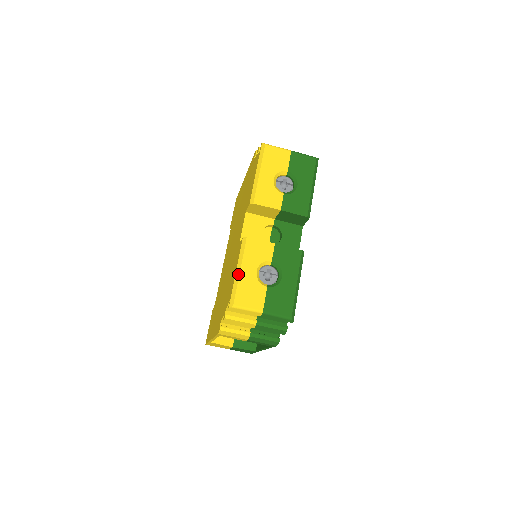
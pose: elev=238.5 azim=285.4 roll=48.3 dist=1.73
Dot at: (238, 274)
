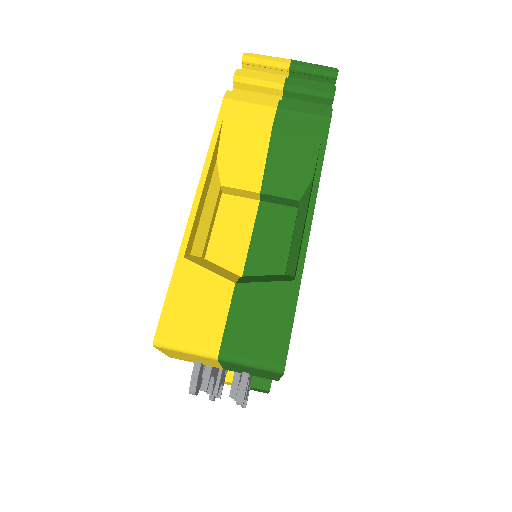
Dot at: occluded
